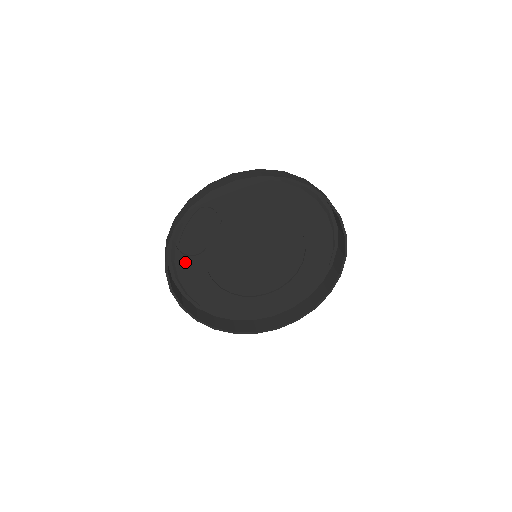
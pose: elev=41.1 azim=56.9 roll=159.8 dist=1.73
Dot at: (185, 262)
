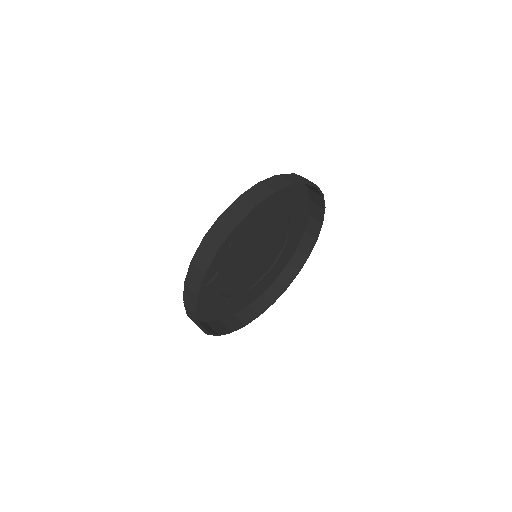
Dot at: (201, 293)
